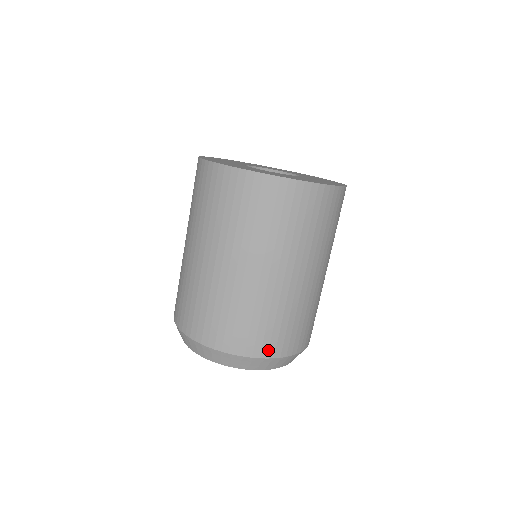
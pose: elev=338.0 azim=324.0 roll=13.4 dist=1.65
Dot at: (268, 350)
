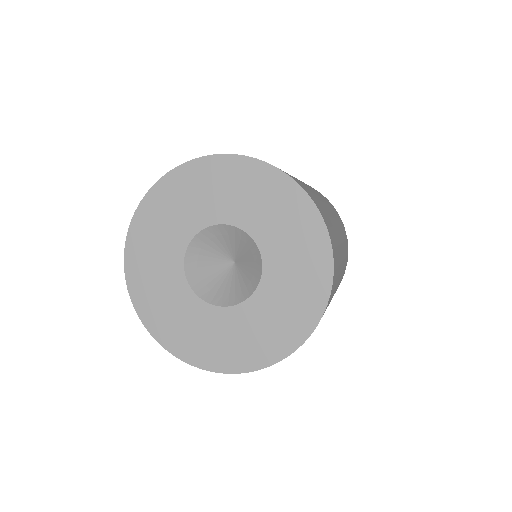
Dot at: occluded
